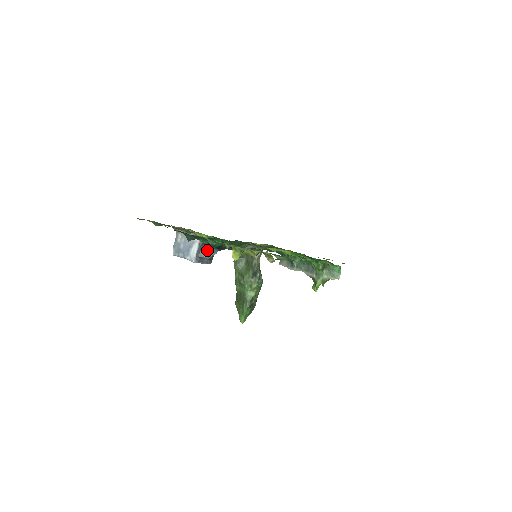
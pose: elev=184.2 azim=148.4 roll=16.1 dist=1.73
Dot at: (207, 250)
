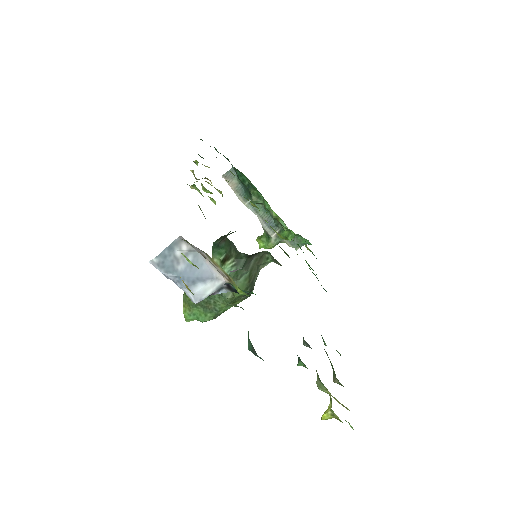
Dot at: (225, 289)
